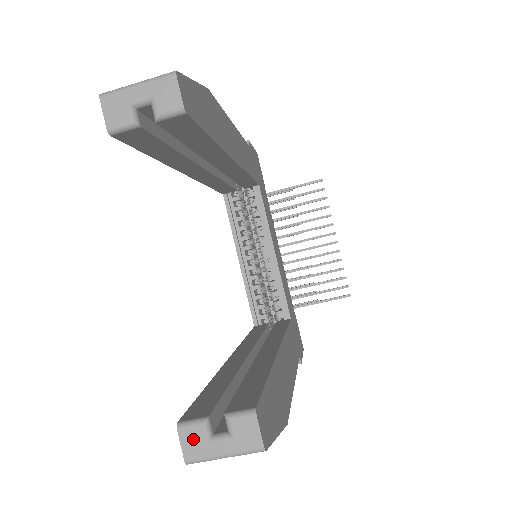
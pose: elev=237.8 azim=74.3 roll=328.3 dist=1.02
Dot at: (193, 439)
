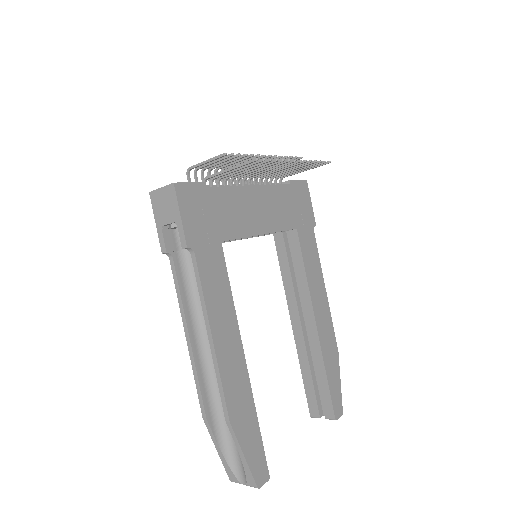
Dot at: occluded
